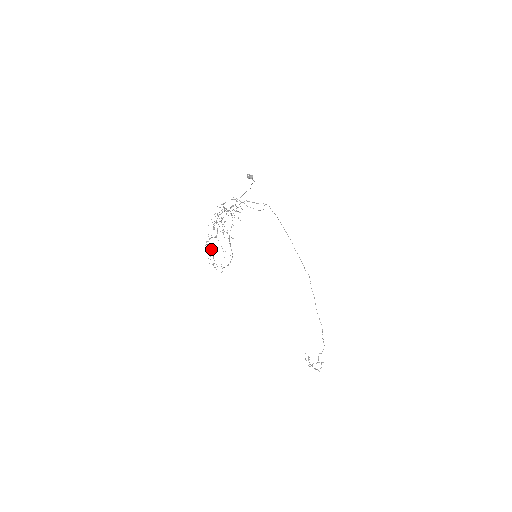
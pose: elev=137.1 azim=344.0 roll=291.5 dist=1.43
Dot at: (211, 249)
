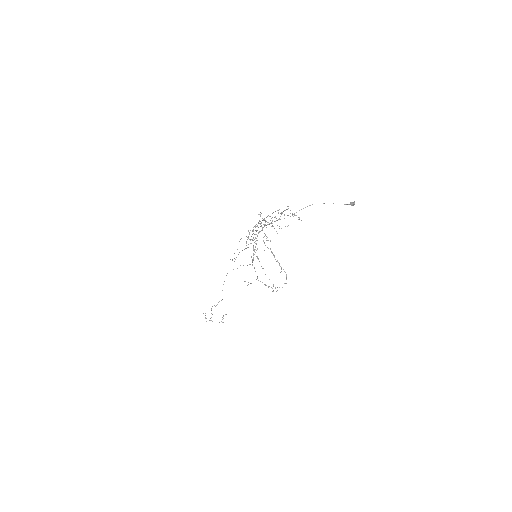
Dot at: (255, 271)
